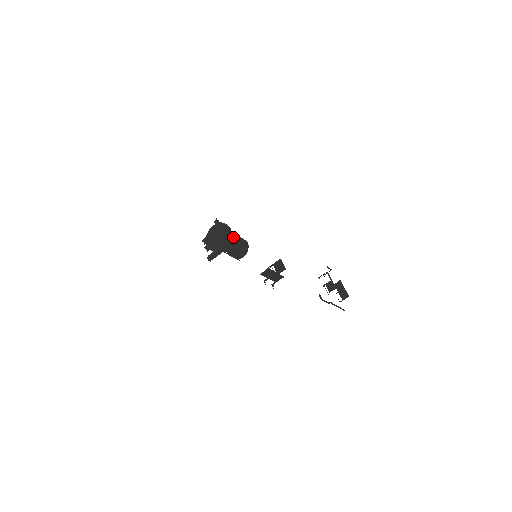
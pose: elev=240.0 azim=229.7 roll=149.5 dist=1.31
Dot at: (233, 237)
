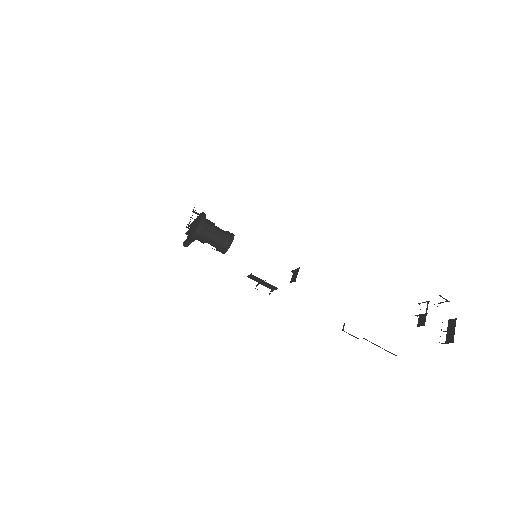
Dot at: (208, 231)
